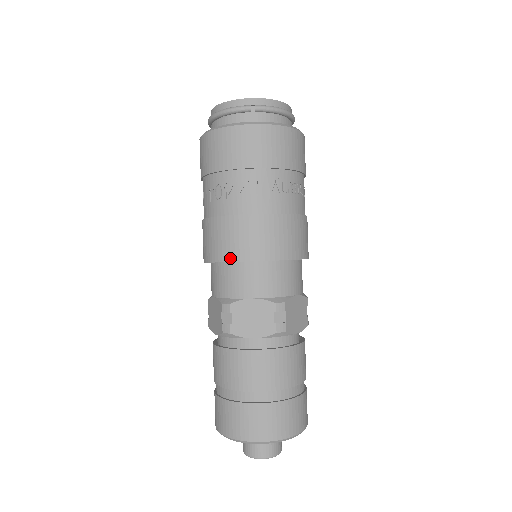
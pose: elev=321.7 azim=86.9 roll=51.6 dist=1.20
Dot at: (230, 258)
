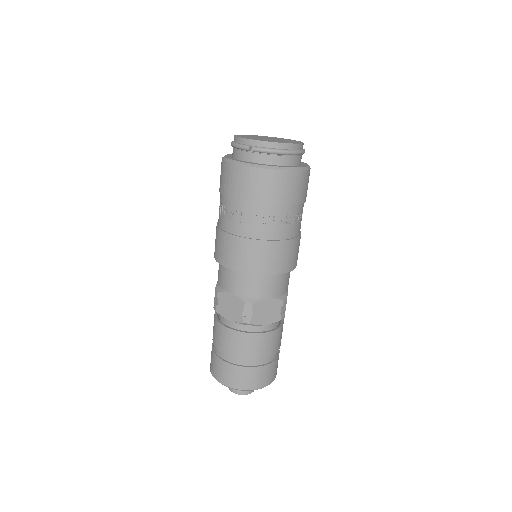
Dot at: (220, 261)
